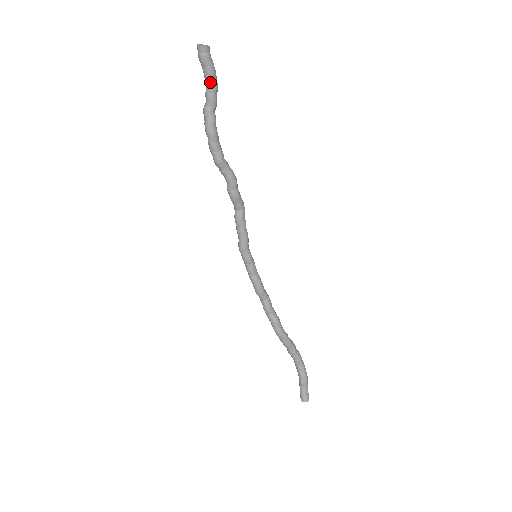
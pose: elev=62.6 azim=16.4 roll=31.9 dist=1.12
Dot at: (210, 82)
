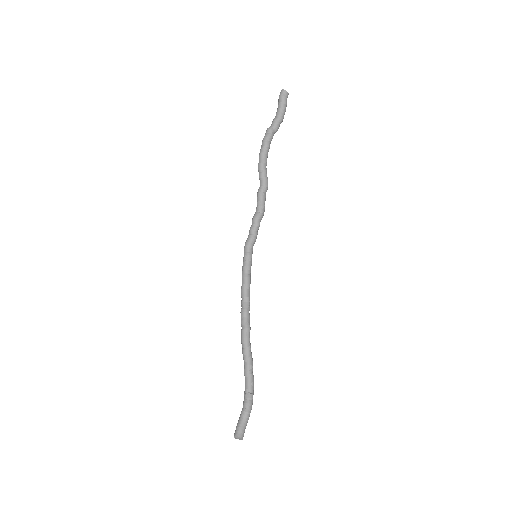
Dot at: (280, 113)
